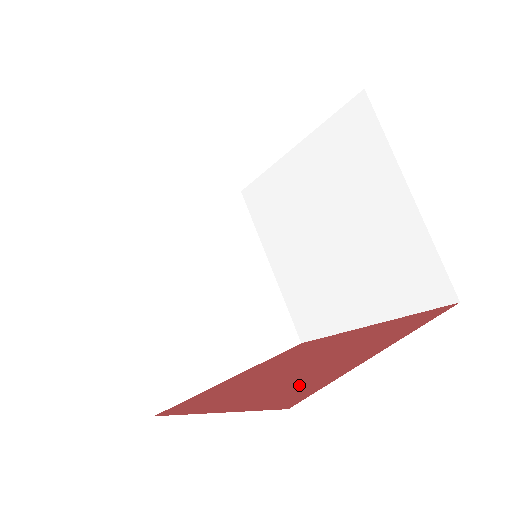
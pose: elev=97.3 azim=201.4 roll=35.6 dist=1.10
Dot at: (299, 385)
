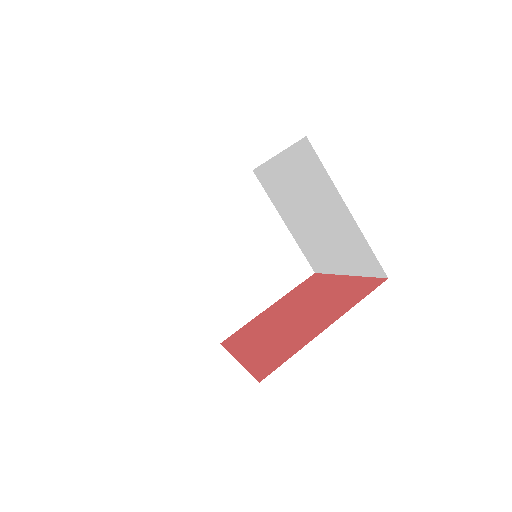
Dot at: (276, 355)
